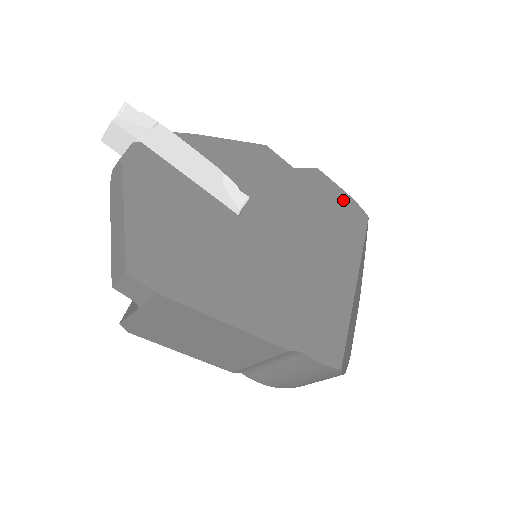
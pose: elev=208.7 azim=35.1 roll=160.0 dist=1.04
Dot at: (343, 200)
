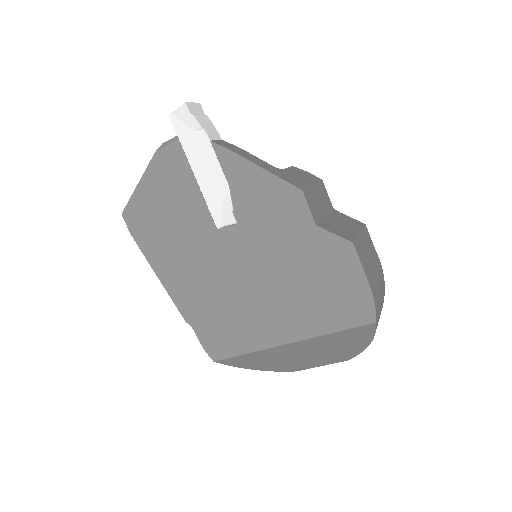
Dot at: (355, 287)
